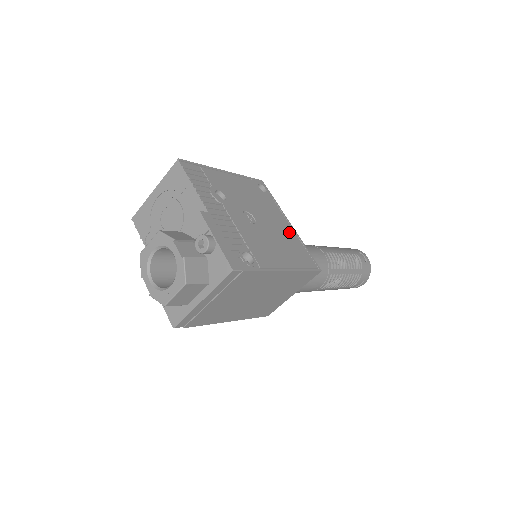
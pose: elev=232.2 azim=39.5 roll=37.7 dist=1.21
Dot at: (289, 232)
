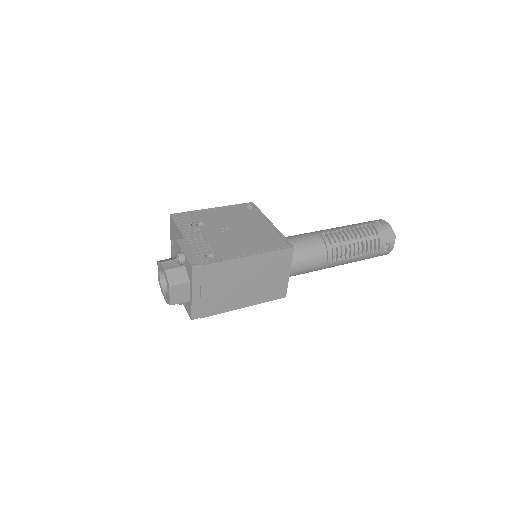
Dot at: (267, 229)
